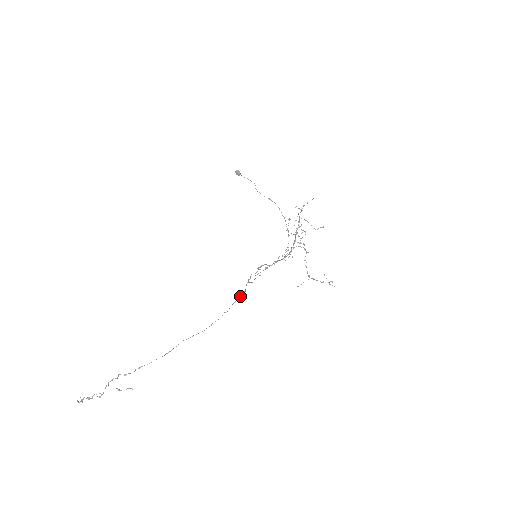
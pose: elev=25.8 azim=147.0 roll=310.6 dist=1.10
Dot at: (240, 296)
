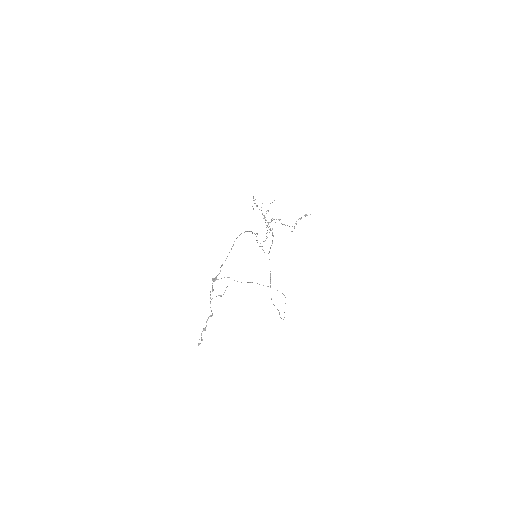
Dot at: occluded
